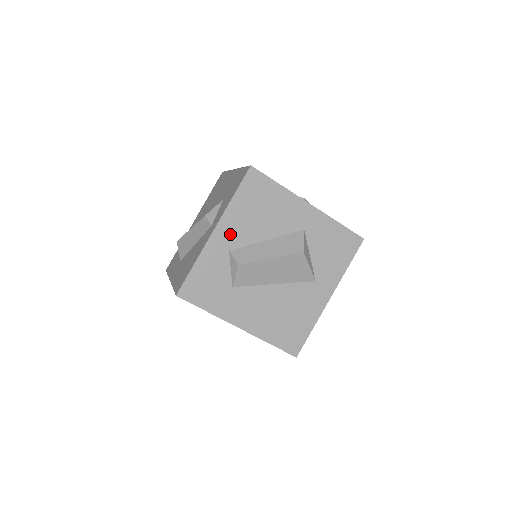
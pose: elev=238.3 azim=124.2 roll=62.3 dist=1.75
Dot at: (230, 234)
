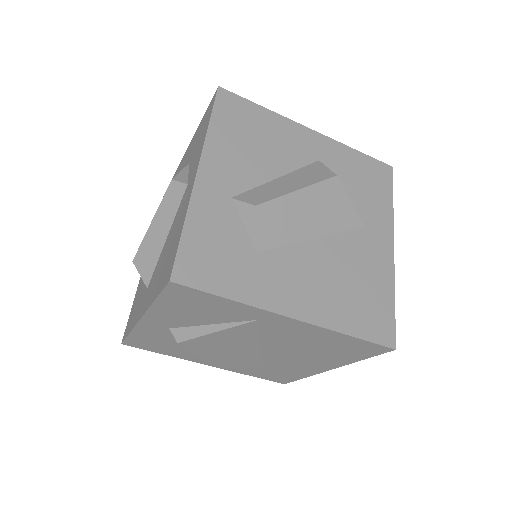
Dot at: (223, 174)
